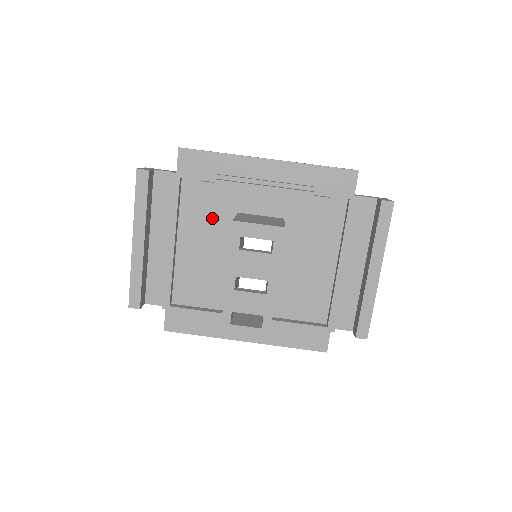
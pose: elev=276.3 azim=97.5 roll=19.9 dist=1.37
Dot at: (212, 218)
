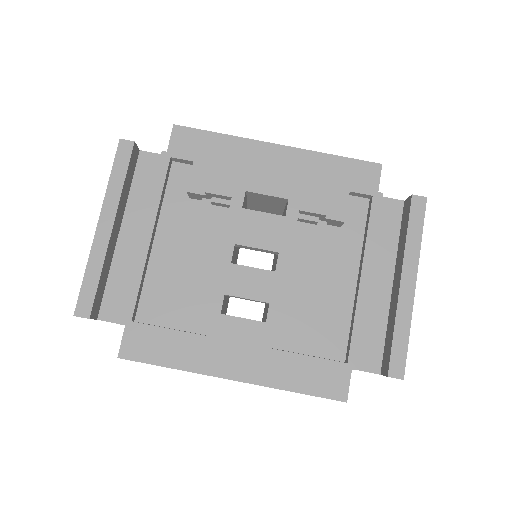
Dot at: (204, 207)
